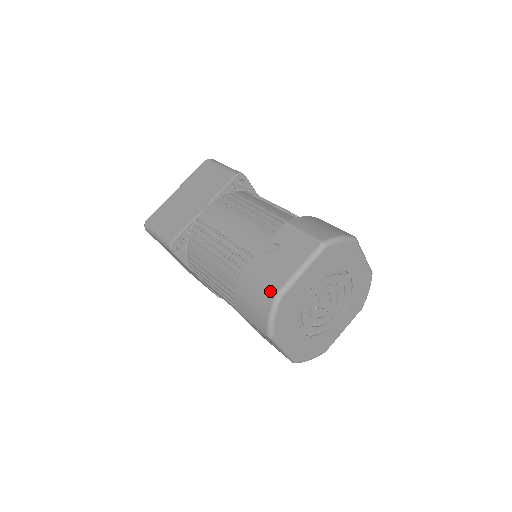
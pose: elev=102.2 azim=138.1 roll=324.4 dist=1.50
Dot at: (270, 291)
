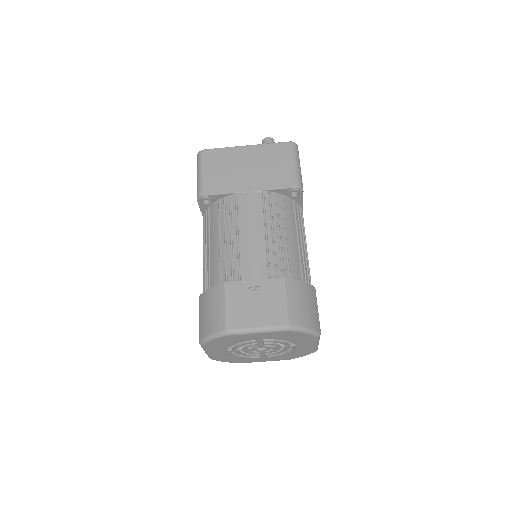
Dot at: (223, 323)
